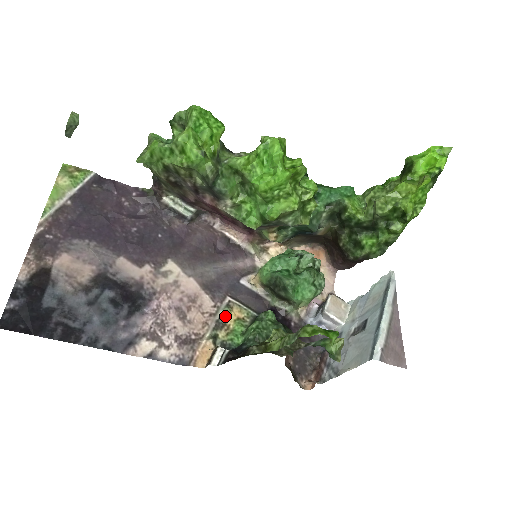
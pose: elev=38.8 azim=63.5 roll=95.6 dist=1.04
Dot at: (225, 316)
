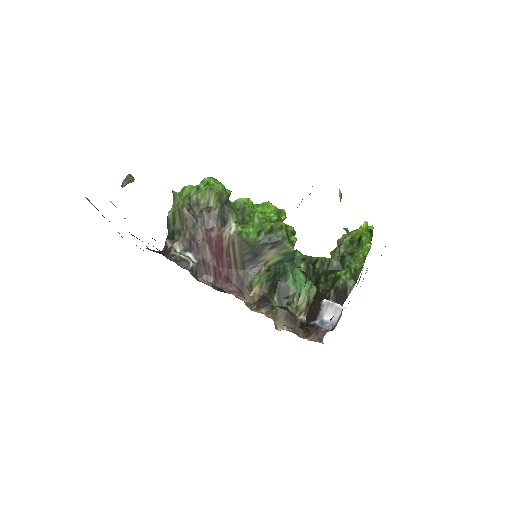
Dot at: (234, 274)
